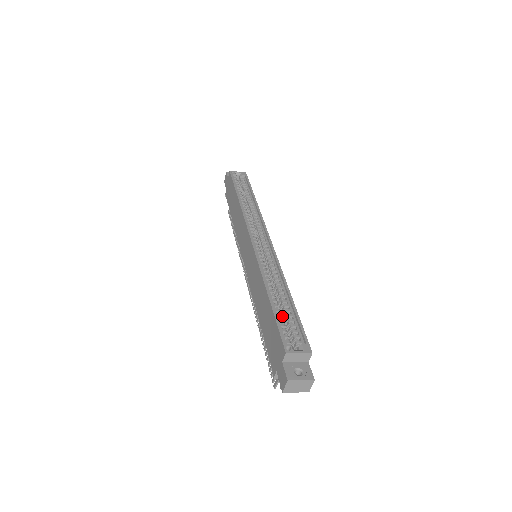
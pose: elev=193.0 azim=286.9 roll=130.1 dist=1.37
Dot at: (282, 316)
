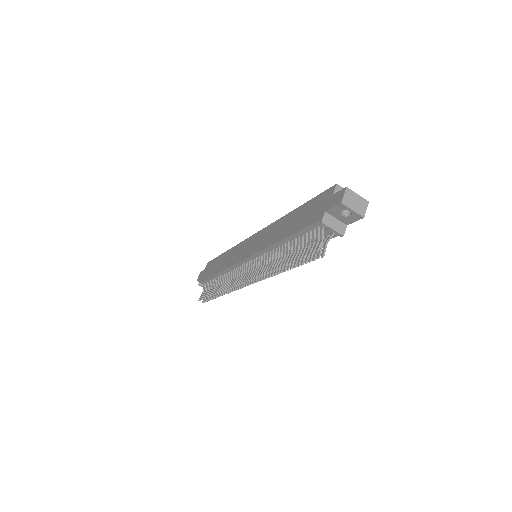
Dot at: occluded
